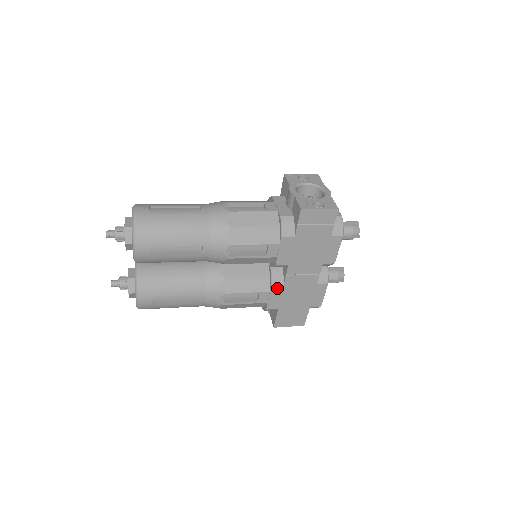
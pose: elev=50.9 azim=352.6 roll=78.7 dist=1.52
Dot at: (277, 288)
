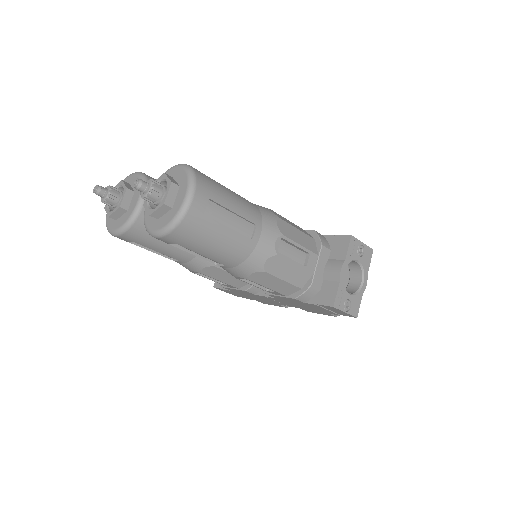
Dot at: (247, 292)
